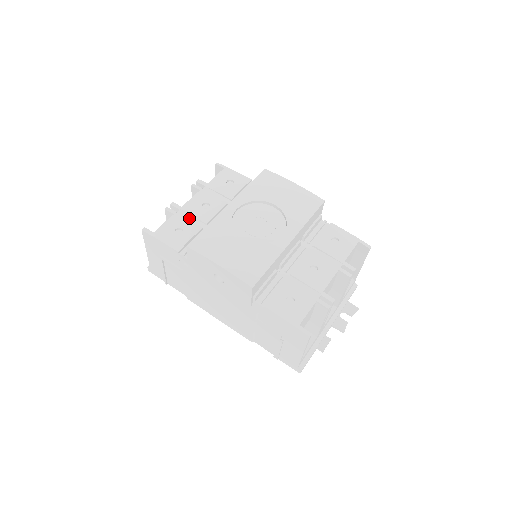
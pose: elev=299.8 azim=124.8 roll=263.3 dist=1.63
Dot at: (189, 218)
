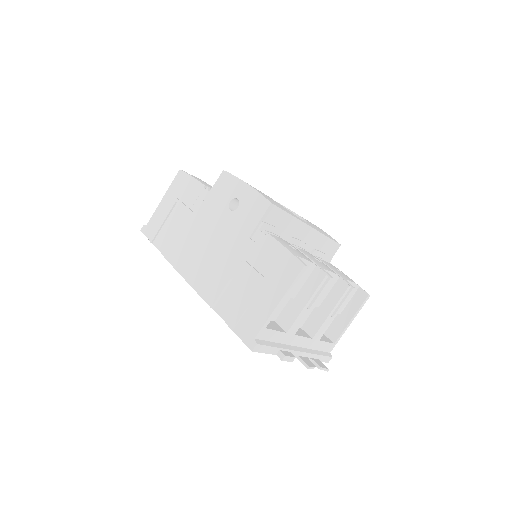
Dot at: occluded
